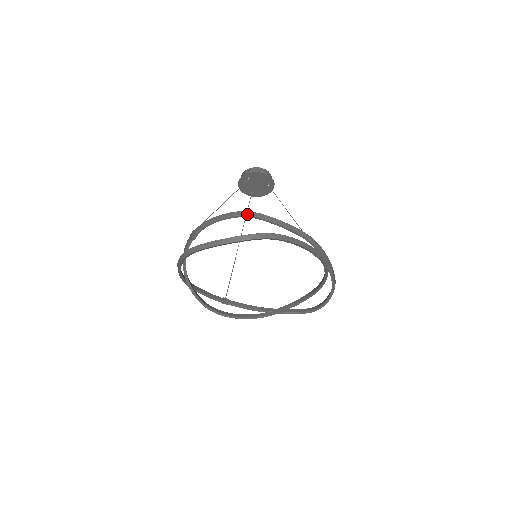
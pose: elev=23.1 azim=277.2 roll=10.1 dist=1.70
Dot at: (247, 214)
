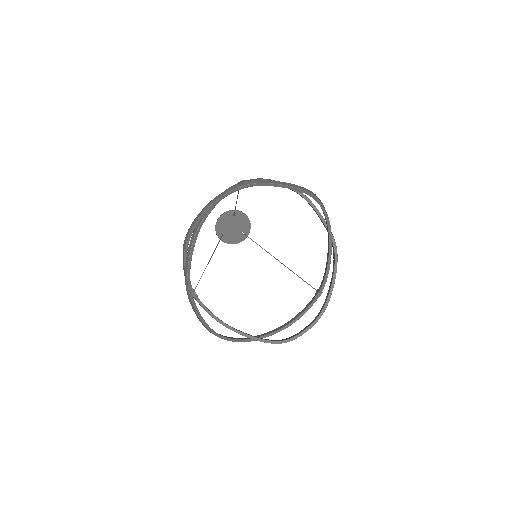
Dot at: occluded
